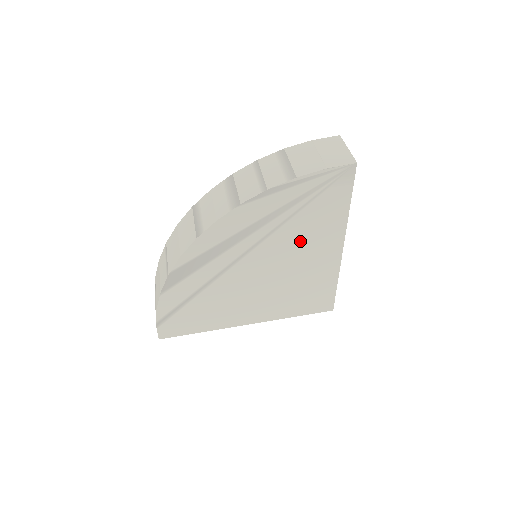
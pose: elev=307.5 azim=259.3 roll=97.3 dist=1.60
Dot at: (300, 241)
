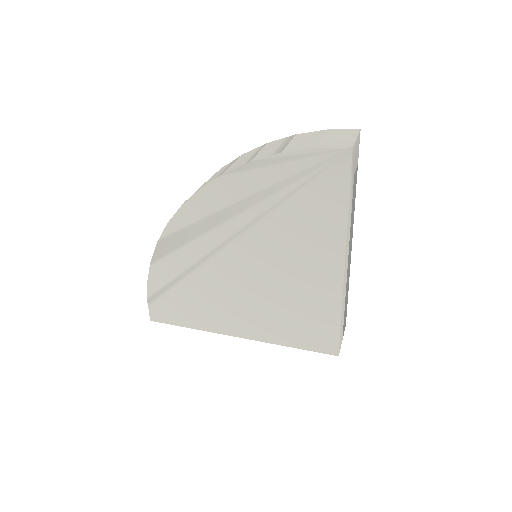
Dot at: (291, 241)
